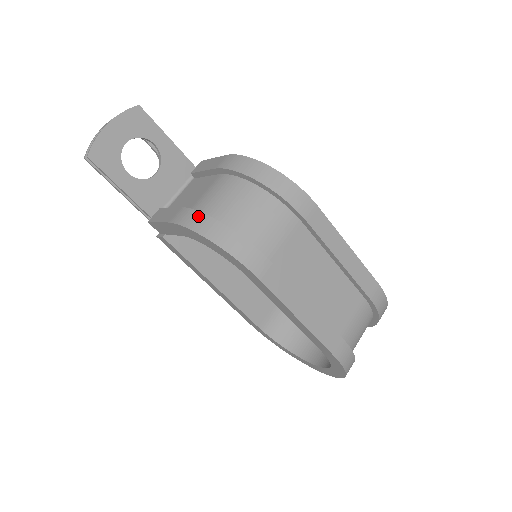
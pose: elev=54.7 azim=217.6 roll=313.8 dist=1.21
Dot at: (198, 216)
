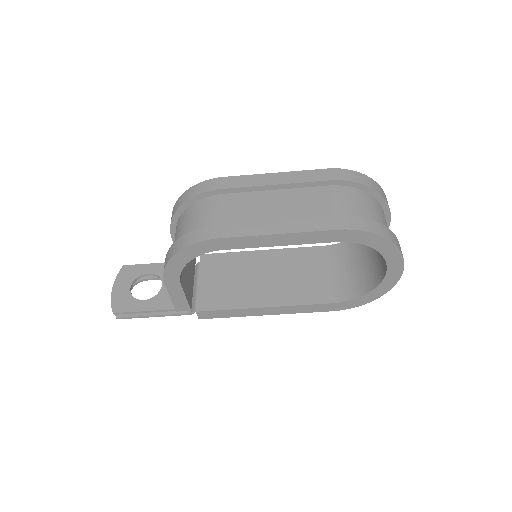
Dot at: (166, 258)
